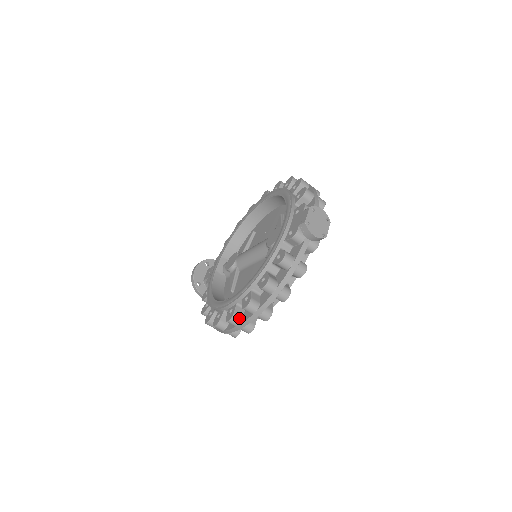
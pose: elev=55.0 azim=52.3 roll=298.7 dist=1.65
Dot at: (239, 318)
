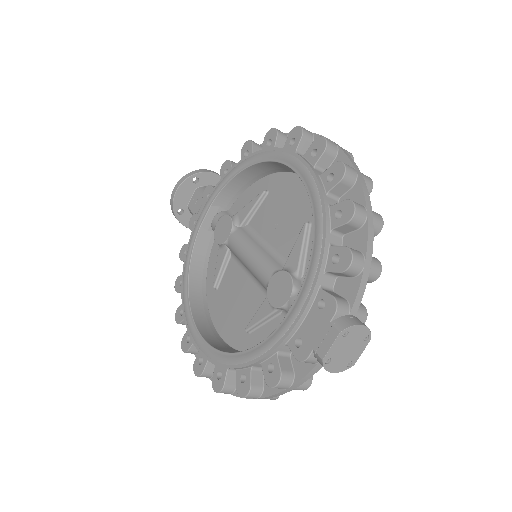
Dot at: (210, 375)
